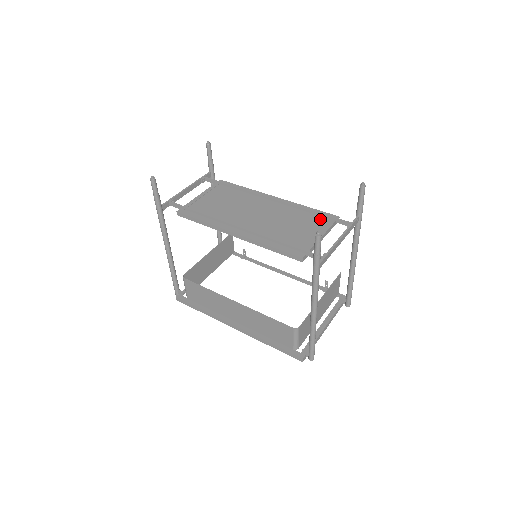
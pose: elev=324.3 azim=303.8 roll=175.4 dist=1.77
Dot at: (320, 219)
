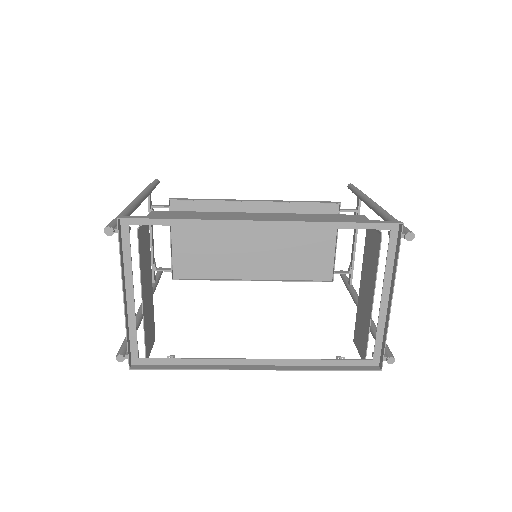
Dot at: (317, 268)
